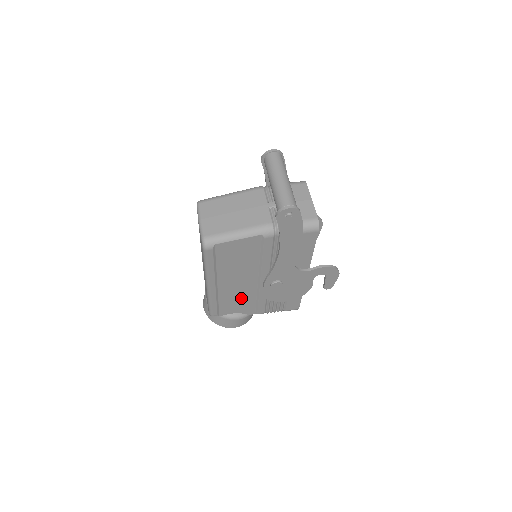
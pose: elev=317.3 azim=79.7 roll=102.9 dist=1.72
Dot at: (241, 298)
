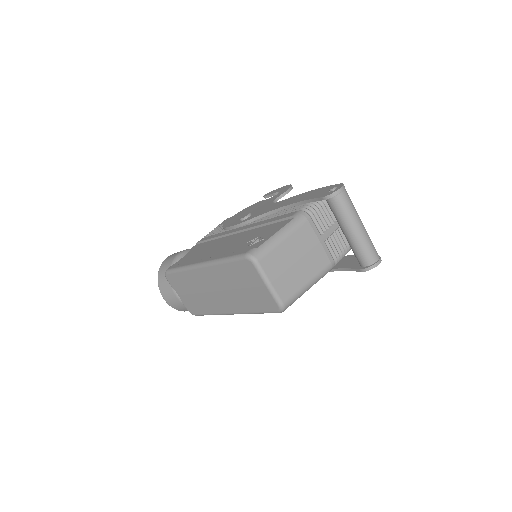
Dot at: occluded
